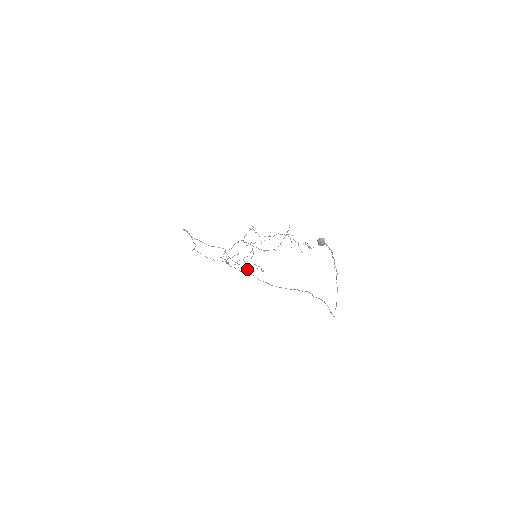
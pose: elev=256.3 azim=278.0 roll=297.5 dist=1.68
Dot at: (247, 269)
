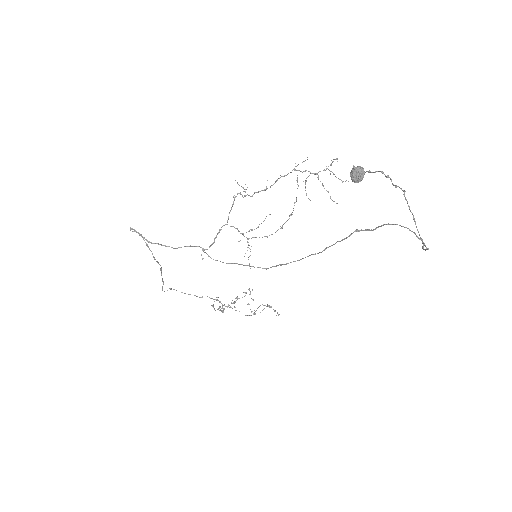
Dot at: occluded
